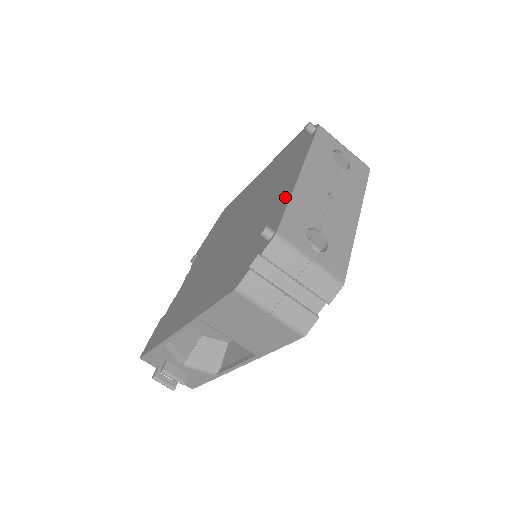
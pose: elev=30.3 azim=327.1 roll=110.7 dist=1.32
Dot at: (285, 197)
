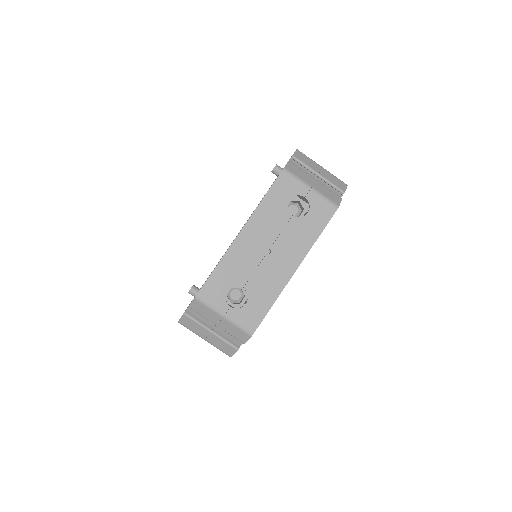
Dot at: occluded
